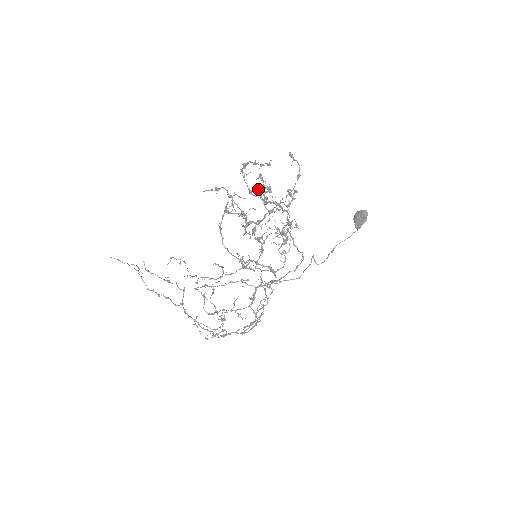
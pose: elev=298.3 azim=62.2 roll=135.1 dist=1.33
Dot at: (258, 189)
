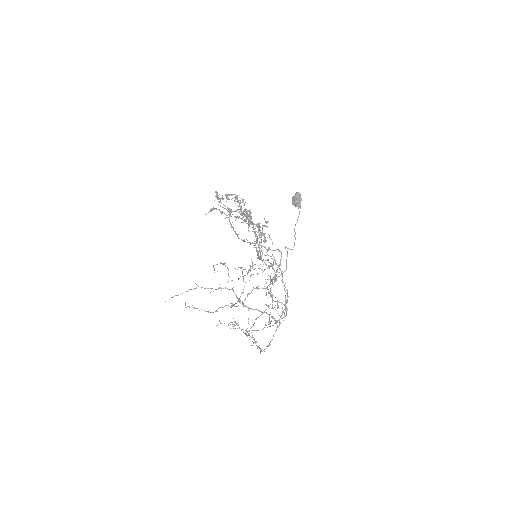
Dot at: (236, 197)
